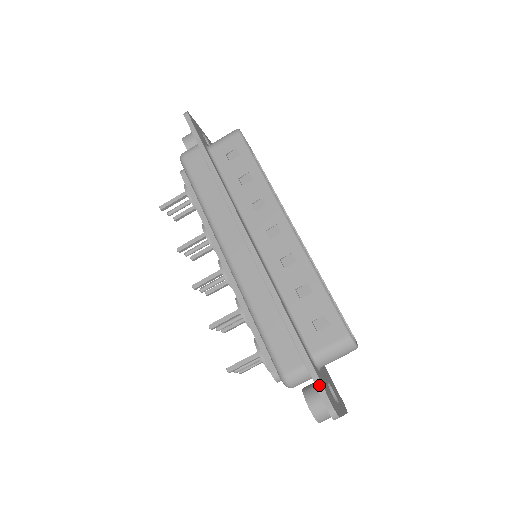
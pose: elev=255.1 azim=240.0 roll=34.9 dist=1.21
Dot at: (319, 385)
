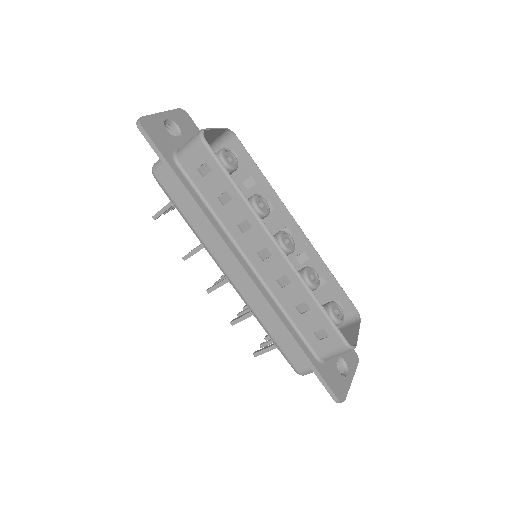
Dot at: (325, 385)
